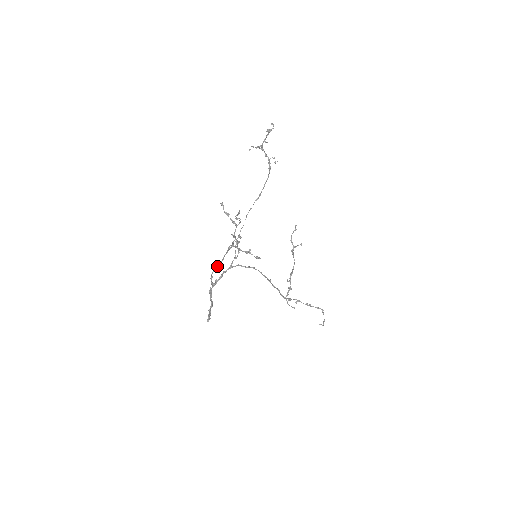
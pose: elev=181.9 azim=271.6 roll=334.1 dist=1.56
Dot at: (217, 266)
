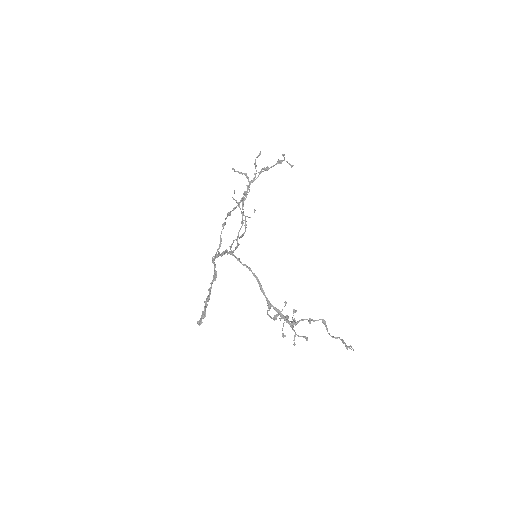
Dot at: (232, 210)
